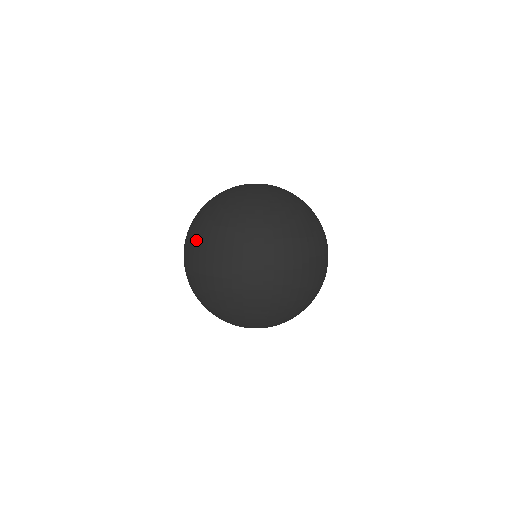
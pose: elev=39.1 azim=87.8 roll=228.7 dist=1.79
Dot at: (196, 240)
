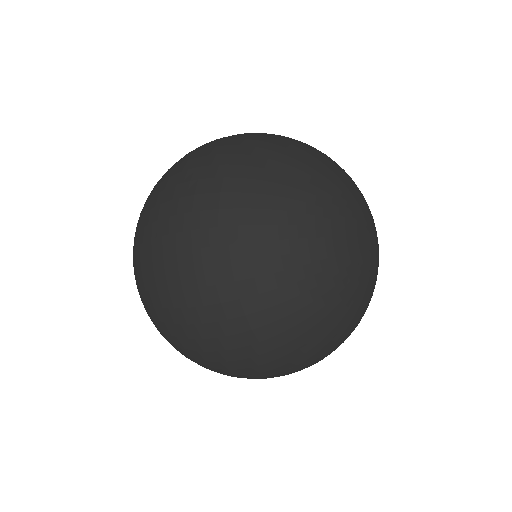
Dot at: (247, 347)
